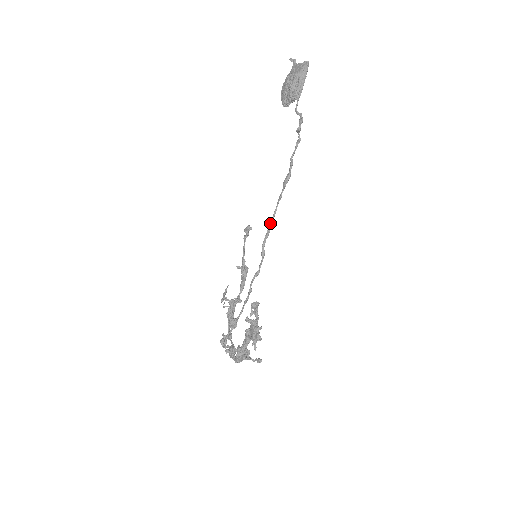
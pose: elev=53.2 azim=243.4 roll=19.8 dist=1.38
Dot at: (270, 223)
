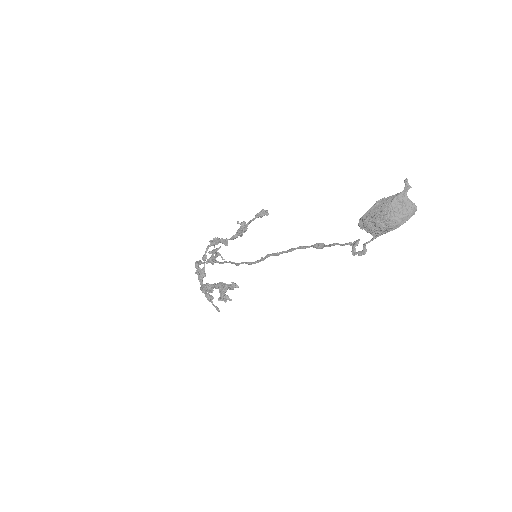
Dot at: (283, 252)
